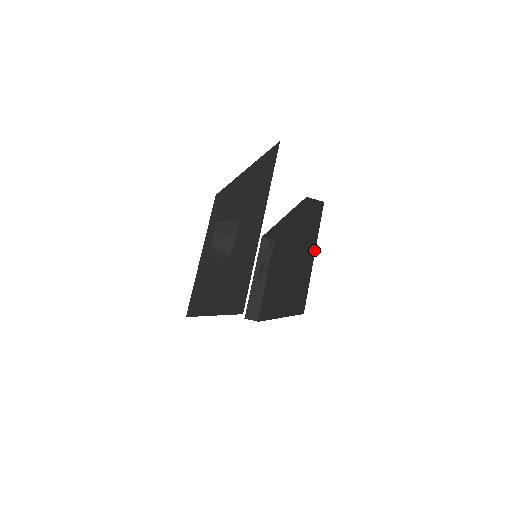
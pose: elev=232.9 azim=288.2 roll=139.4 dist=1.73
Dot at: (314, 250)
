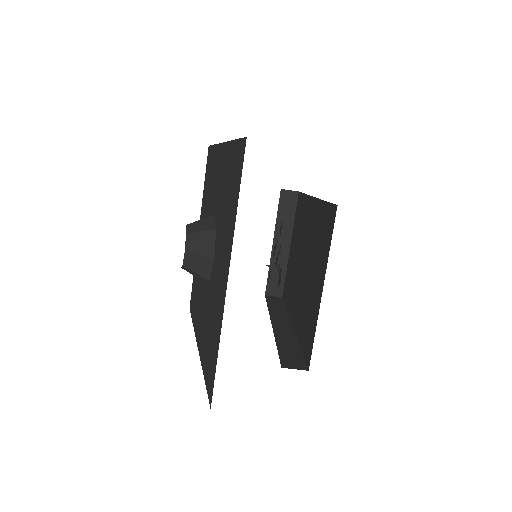
Dot at: (323, 280)
